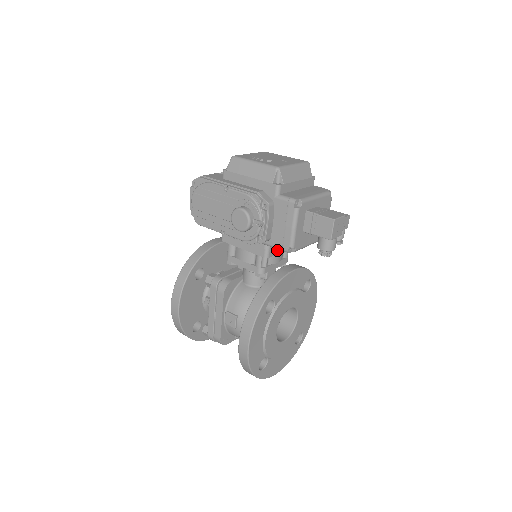
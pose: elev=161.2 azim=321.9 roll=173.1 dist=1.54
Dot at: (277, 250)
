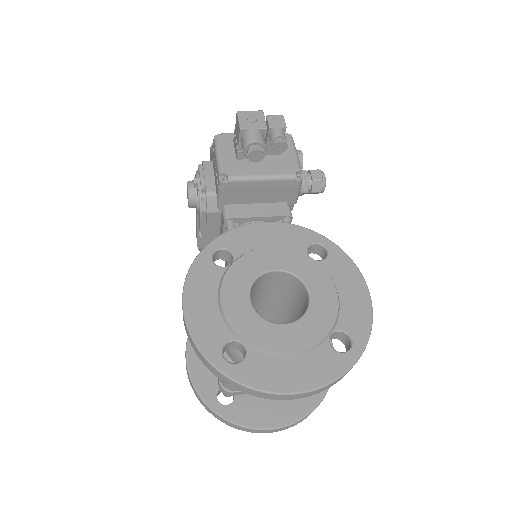
Dot at: (245, 214)
